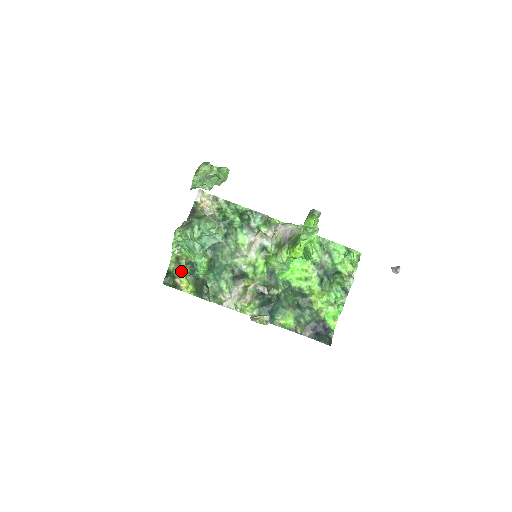
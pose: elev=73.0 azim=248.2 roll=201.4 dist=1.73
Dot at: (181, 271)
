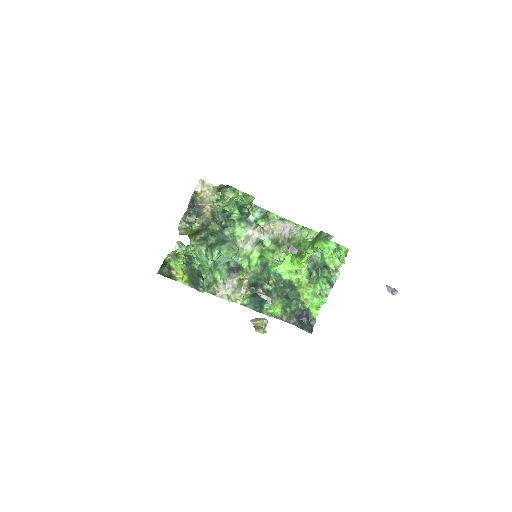
Dot at: (179, 264)
